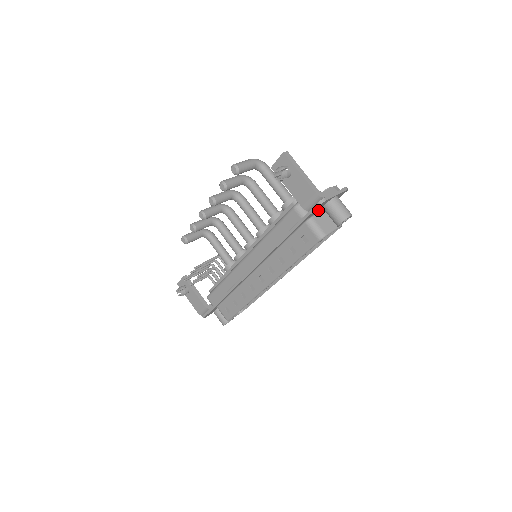
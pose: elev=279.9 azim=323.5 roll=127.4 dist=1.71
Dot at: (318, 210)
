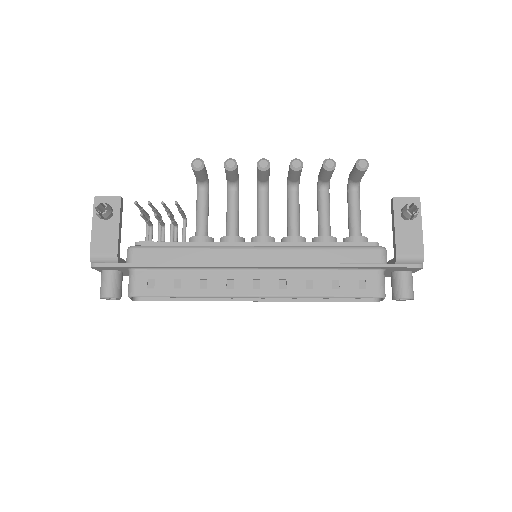
Dot at: (394, 270)
